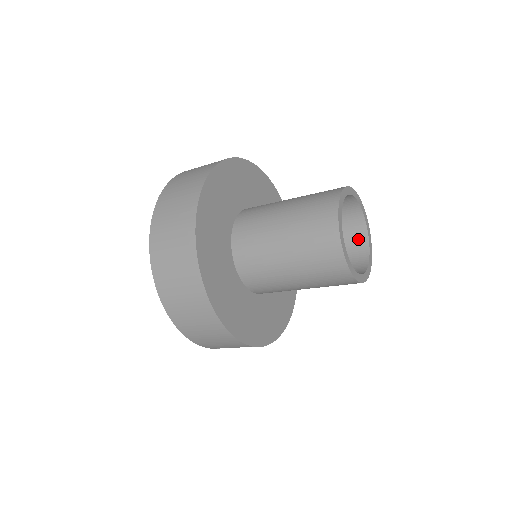
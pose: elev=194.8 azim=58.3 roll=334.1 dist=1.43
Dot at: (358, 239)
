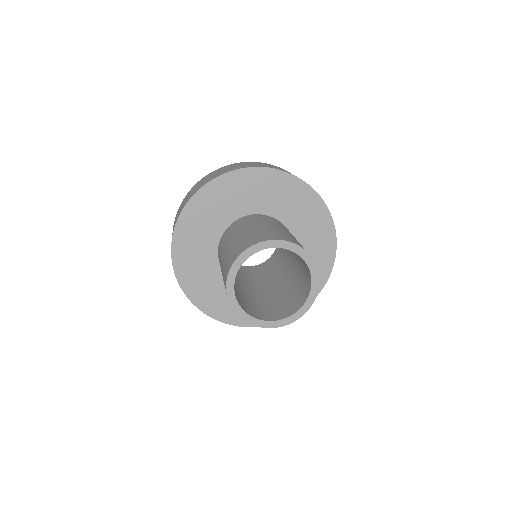
Dot at: (308, 276)
